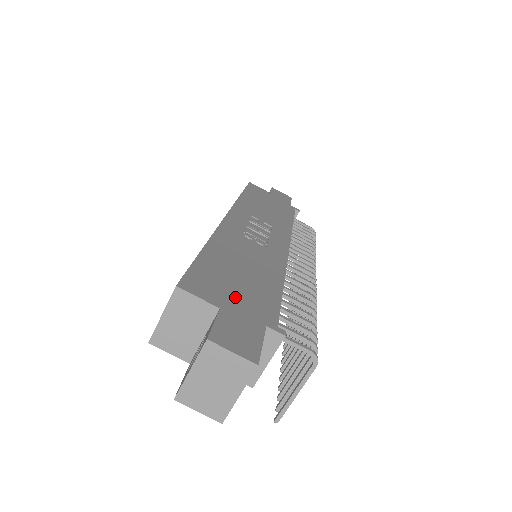
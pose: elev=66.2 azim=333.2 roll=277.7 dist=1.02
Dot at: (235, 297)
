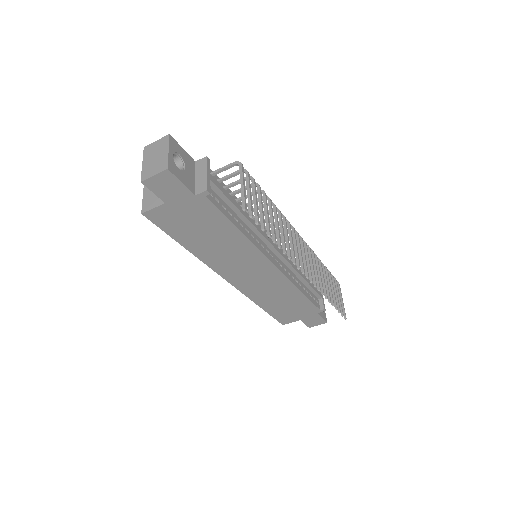
Dot at: occluded
